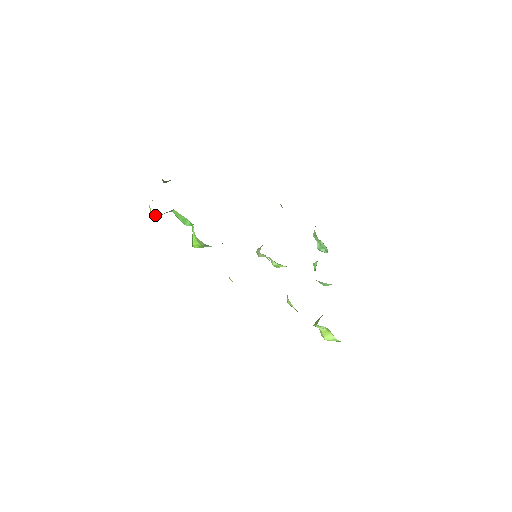
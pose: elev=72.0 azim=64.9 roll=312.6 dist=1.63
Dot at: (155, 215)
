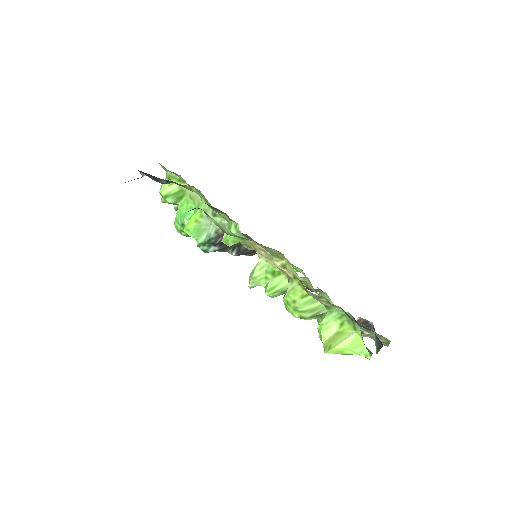
Dot at: occluded
